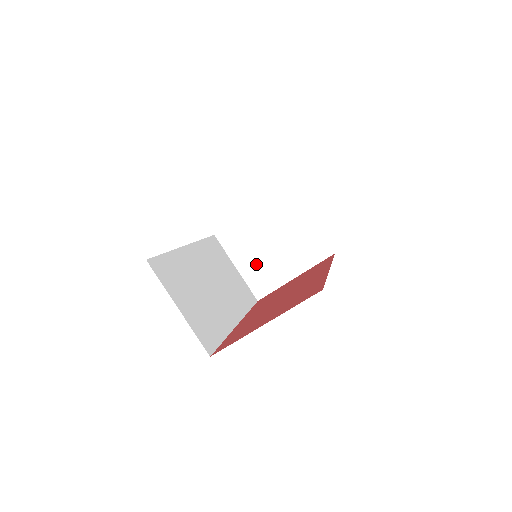
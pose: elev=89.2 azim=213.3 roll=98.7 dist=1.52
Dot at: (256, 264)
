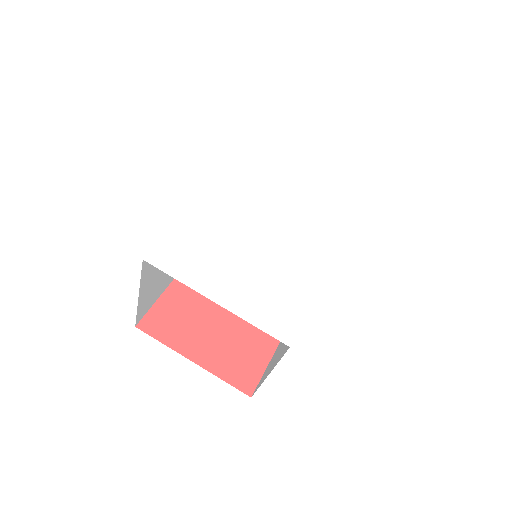
Dot at: occluded
